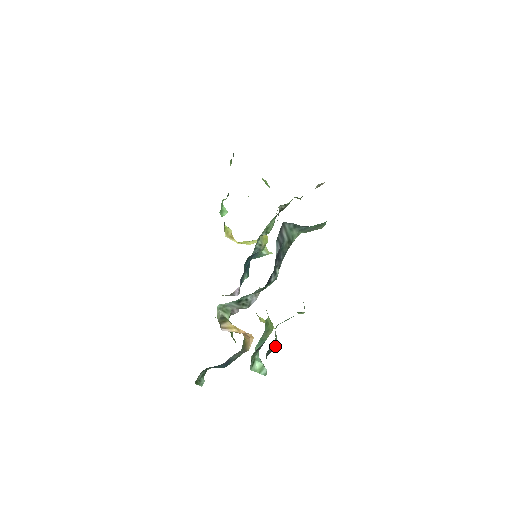
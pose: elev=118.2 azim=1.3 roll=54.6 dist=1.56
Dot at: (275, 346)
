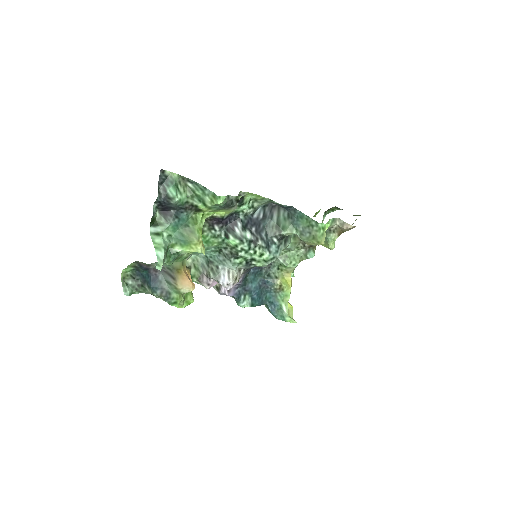
Dot at: (173, 194)
